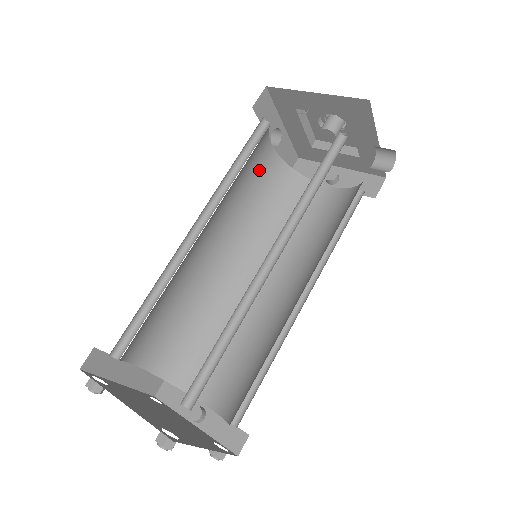
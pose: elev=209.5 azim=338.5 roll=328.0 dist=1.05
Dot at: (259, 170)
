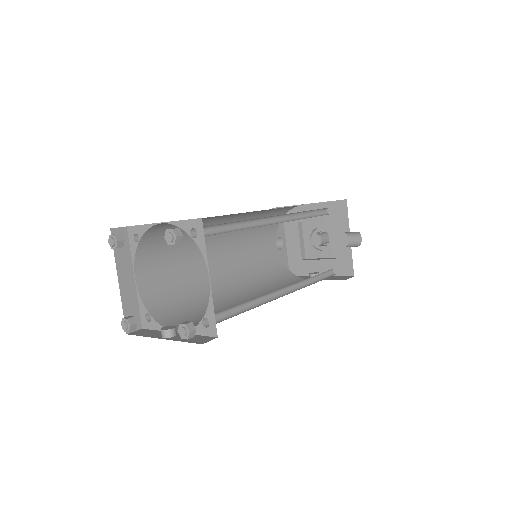
Dot at: (265, 250)
